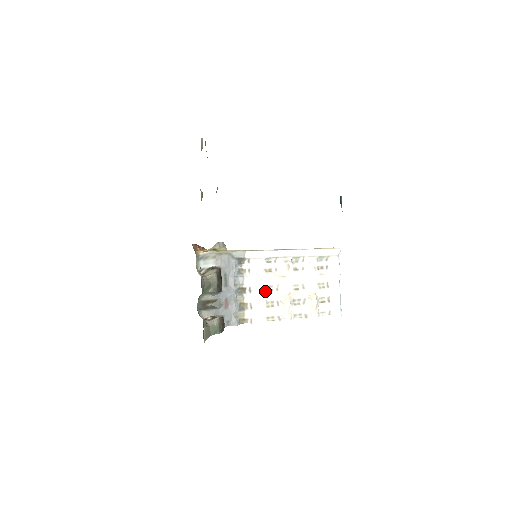
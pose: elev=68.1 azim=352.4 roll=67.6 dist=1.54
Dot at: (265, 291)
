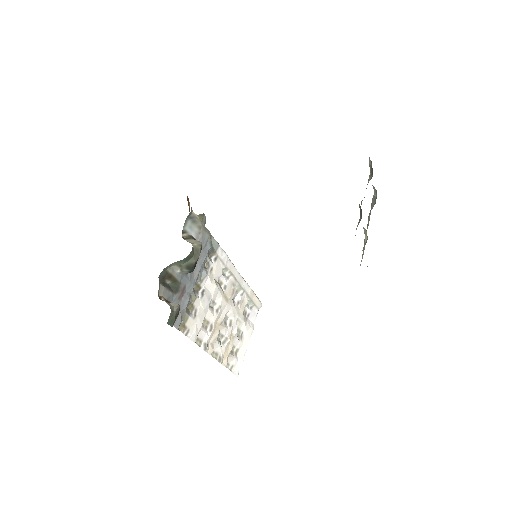
Dot at: (209, 305)
